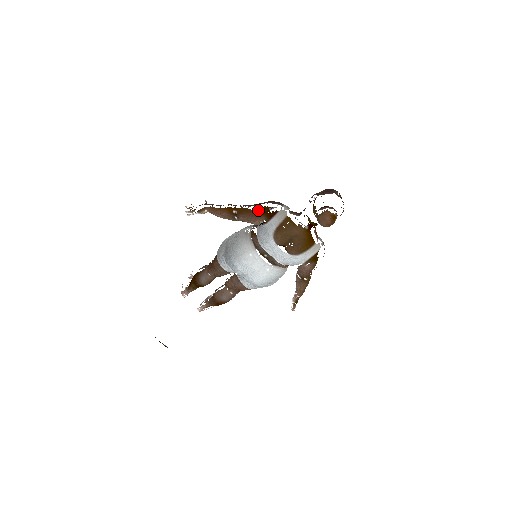
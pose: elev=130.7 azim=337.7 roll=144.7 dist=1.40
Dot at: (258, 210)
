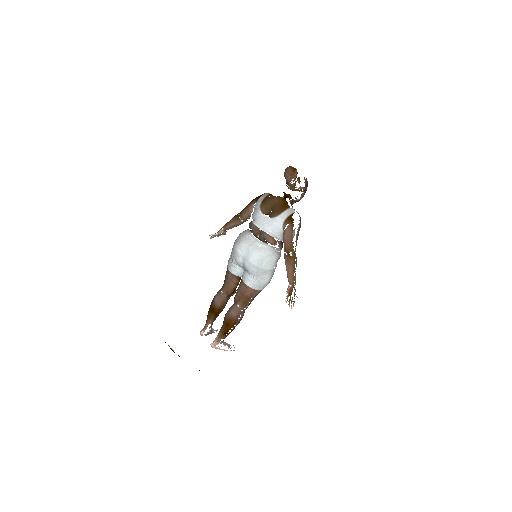
Dot at: (252, 200)
